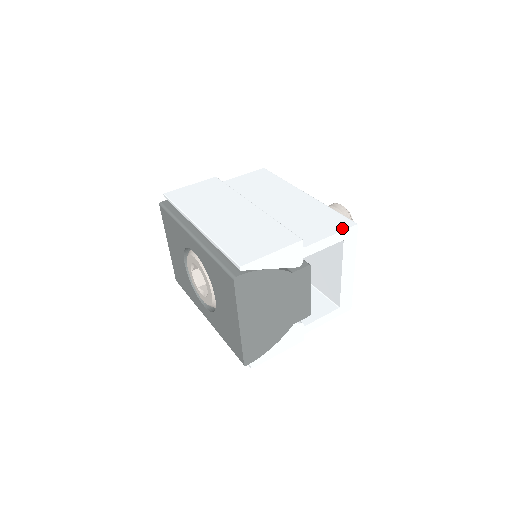
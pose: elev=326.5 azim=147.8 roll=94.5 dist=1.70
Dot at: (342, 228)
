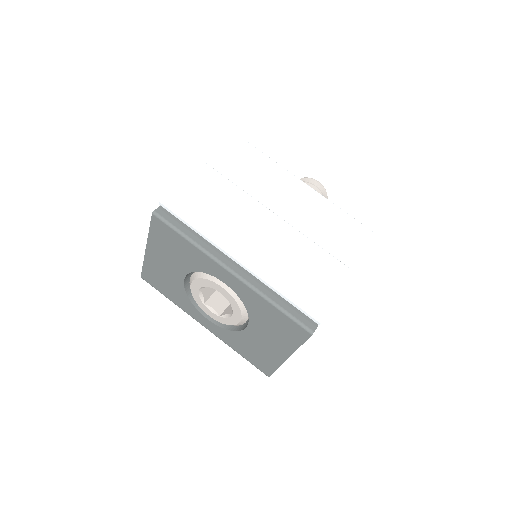
Dot at: (367, 242)
